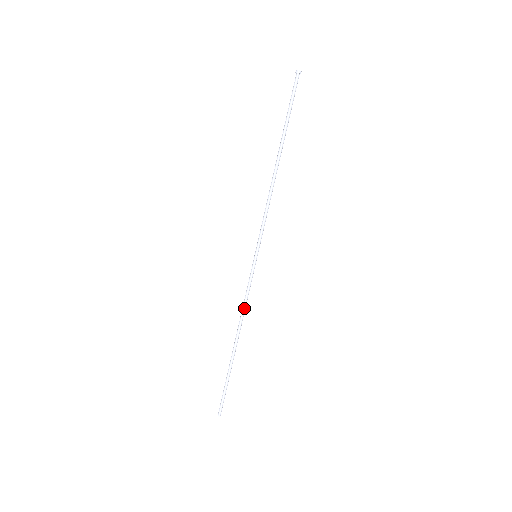
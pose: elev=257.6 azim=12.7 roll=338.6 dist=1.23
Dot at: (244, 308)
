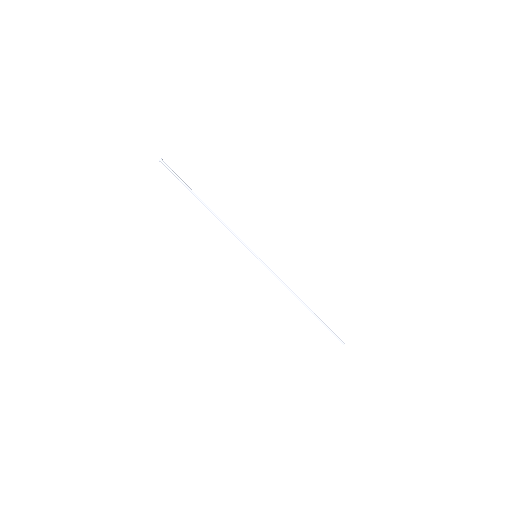
Dot at: (284, 285)
